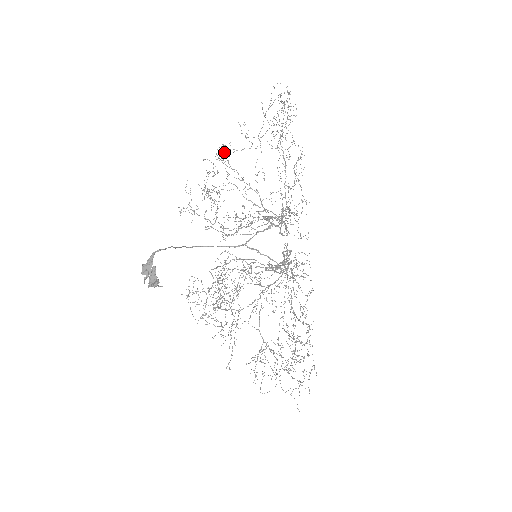
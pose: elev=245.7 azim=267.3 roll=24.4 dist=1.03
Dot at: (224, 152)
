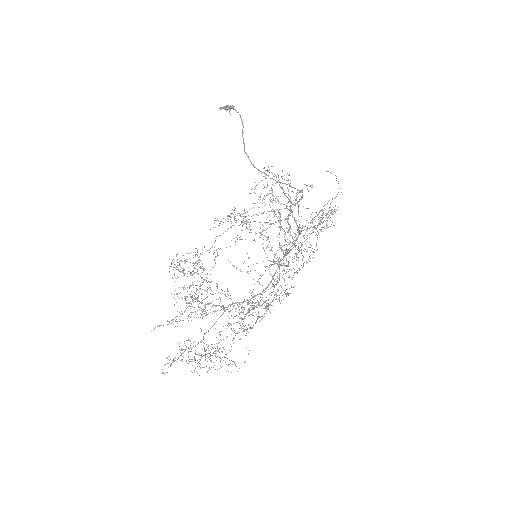
Dot at: occluded
